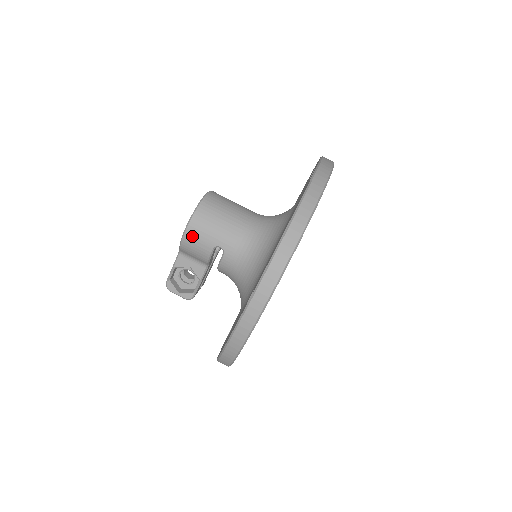
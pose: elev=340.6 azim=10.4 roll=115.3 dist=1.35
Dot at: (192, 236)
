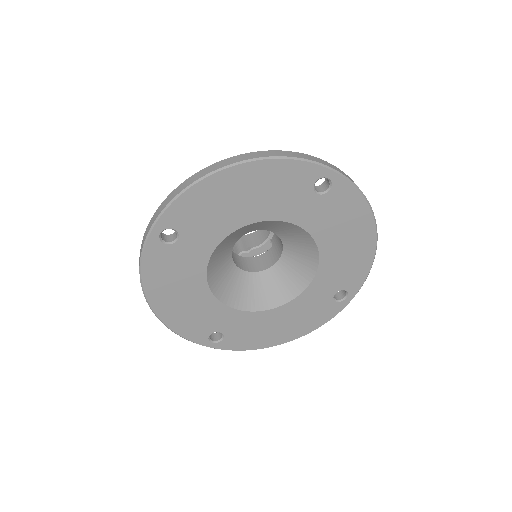
Dot at: occluded
